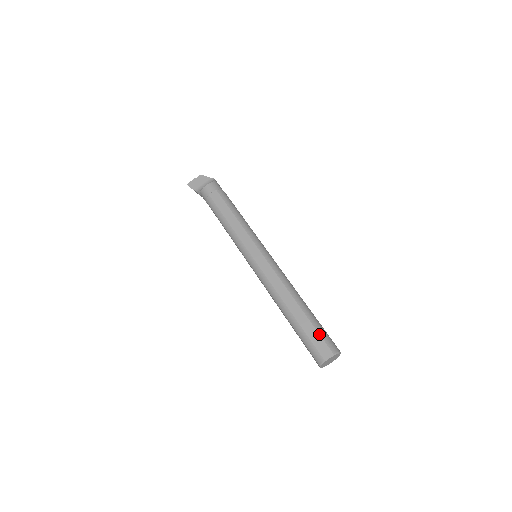
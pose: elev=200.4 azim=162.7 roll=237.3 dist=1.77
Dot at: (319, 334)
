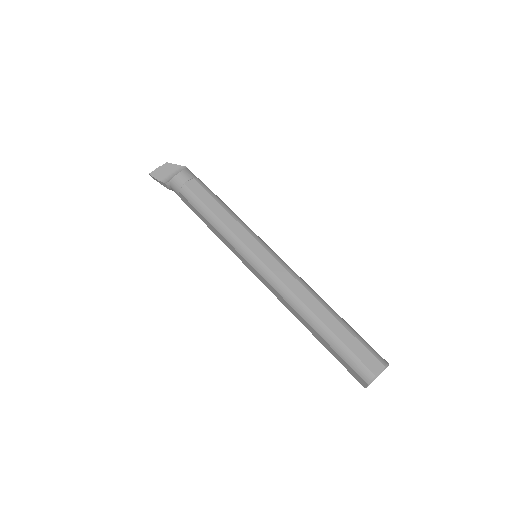
Dot at: (361, 343)
